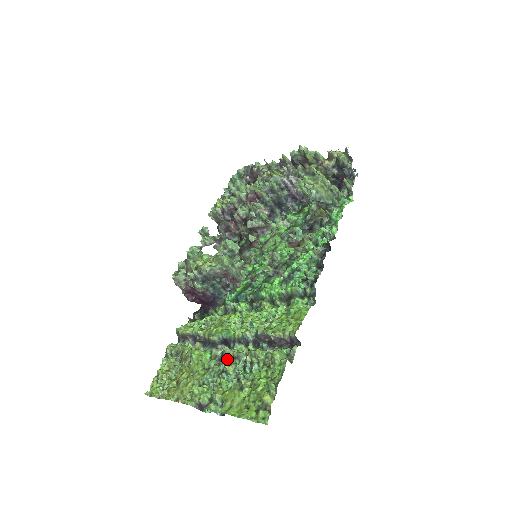
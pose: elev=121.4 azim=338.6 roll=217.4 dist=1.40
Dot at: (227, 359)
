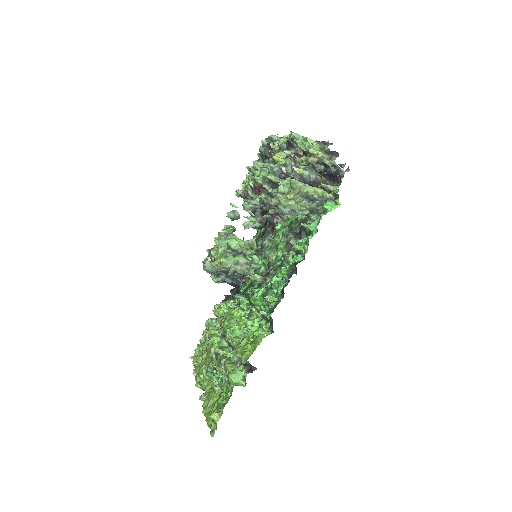
Dot at: (218, 359)
